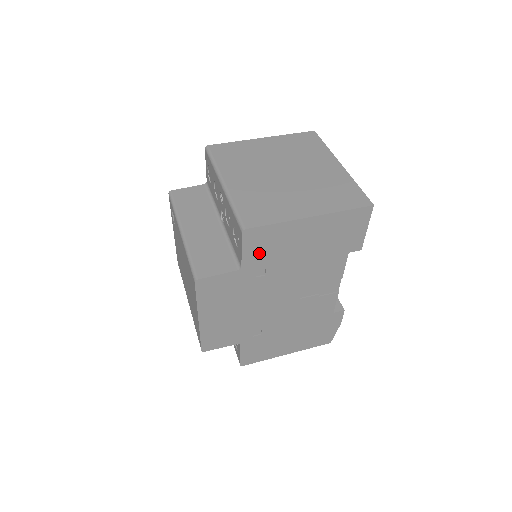
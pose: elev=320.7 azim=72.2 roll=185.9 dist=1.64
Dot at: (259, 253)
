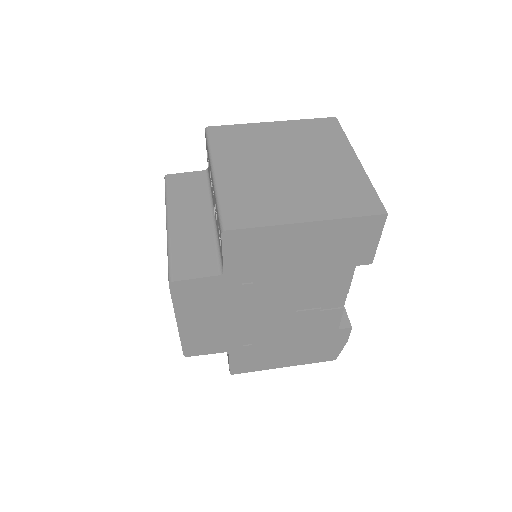
Dot at: (244, 258)
